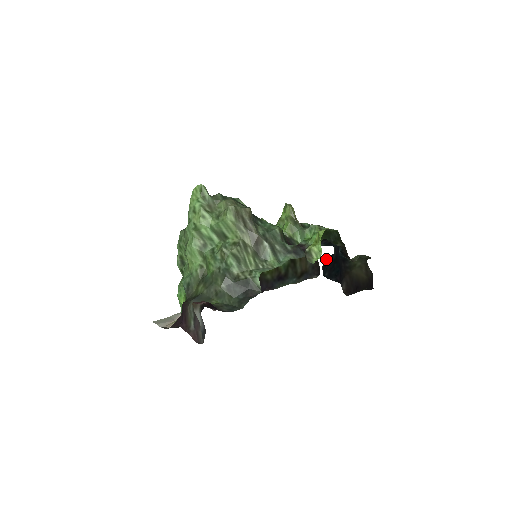
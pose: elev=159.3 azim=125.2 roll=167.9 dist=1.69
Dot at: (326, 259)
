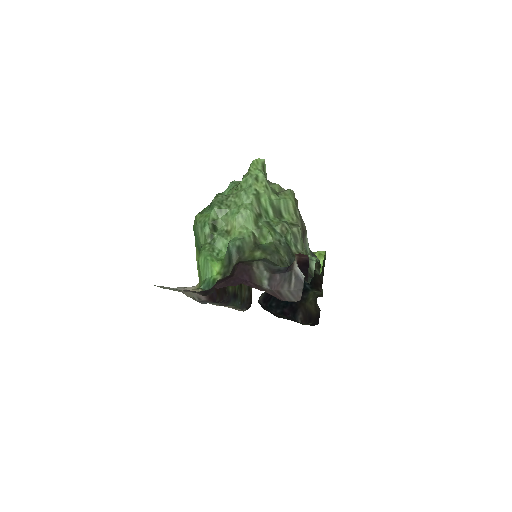
Dot at: (266, 293)
